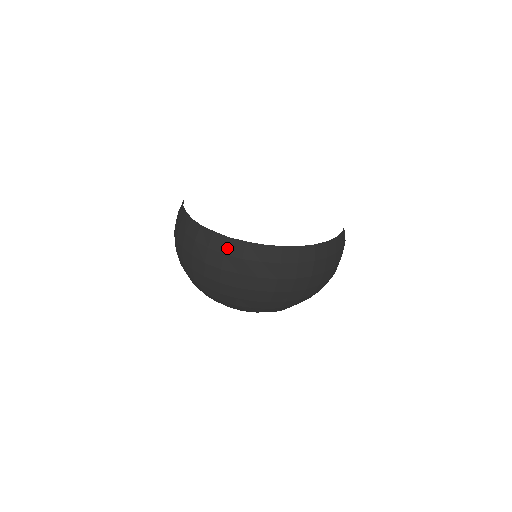
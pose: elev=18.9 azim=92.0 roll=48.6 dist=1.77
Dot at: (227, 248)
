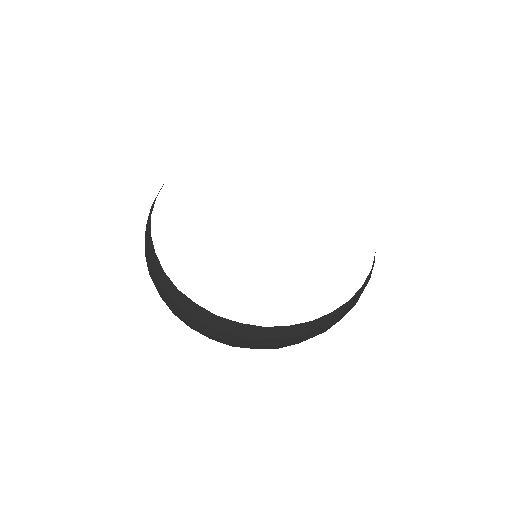
Dot at: (216, 324)
